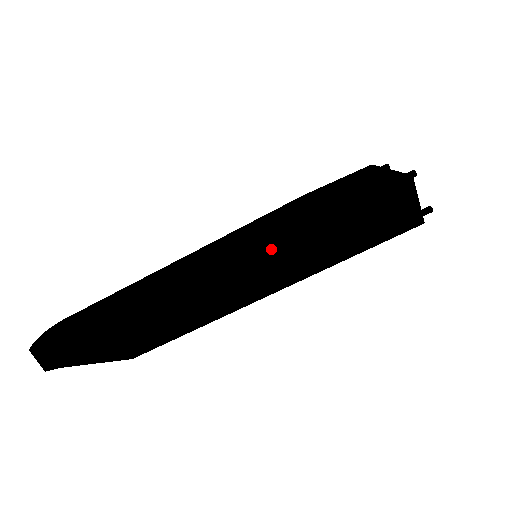
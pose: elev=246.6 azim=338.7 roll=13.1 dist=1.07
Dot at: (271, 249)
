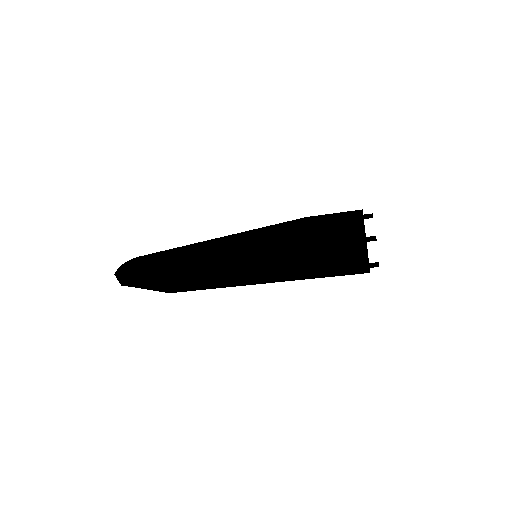
Dot at: (261, 262)
